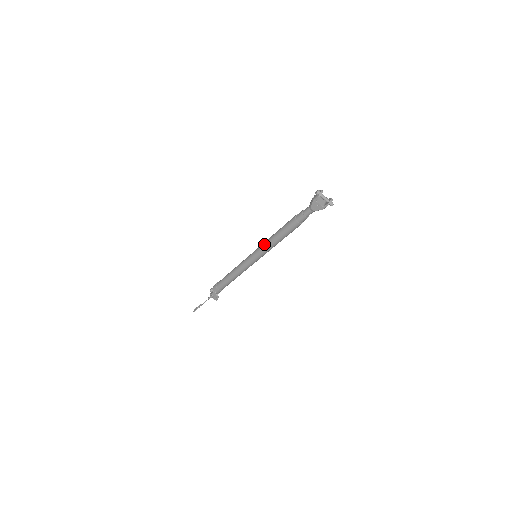
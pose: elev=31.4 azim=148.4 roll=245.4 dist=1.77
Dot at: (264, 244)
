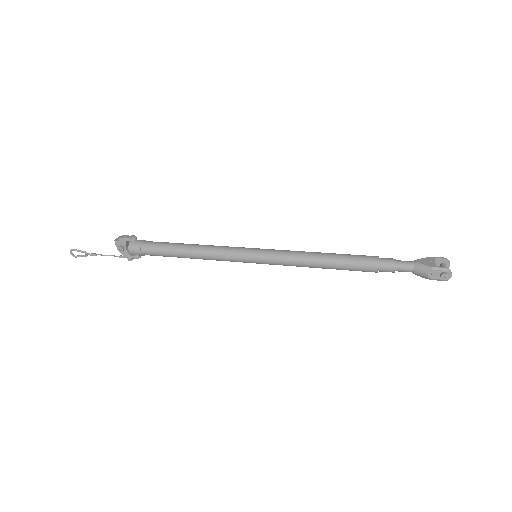
Dot at: occluded
